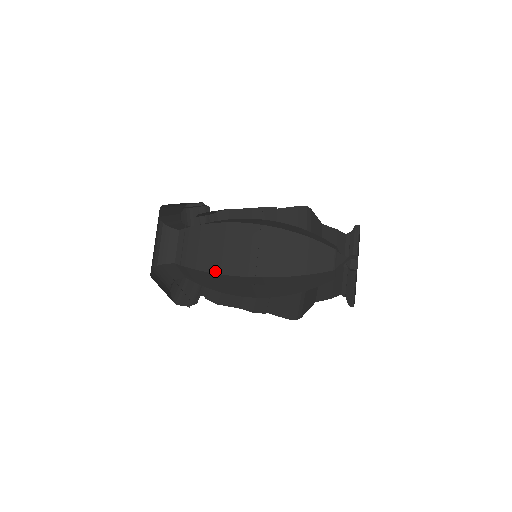
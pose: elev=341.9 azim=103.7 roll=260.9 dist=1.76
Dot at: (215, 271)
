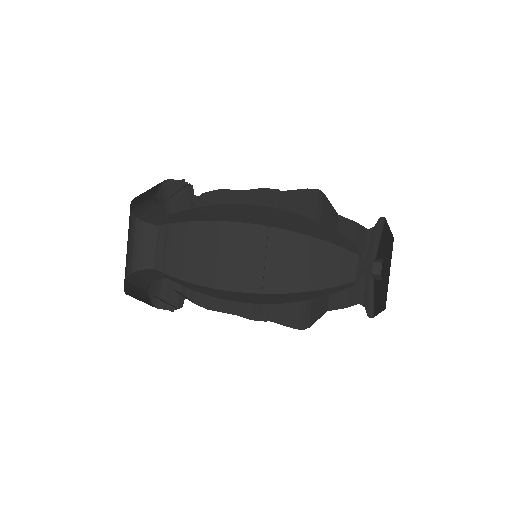
Dot at: (208, 284)
